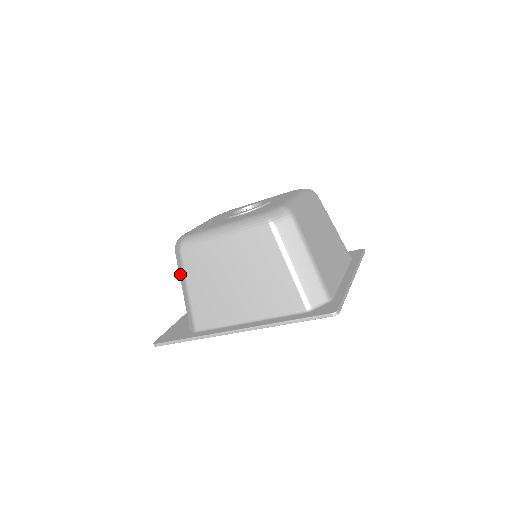
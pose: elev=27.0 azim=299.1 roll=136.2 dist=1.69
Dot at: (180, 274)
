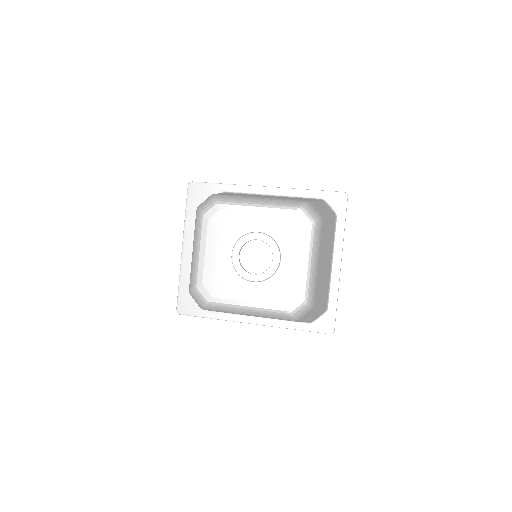
Dot at: occluded
